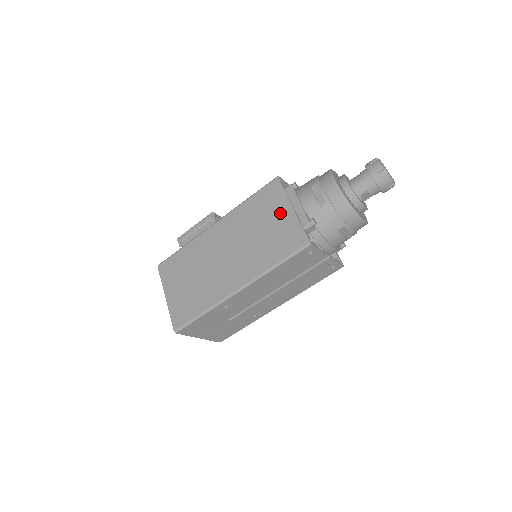
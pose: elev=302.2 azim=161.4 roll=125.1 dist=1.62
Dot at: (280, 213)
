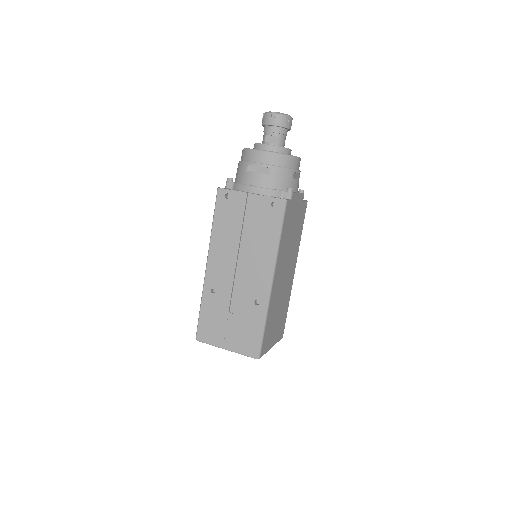
Dot at: occluded
